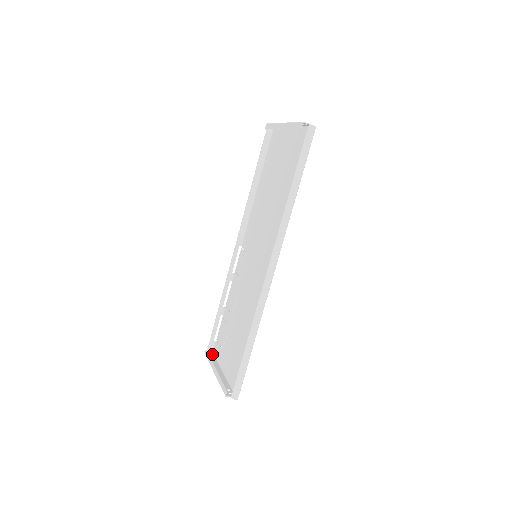
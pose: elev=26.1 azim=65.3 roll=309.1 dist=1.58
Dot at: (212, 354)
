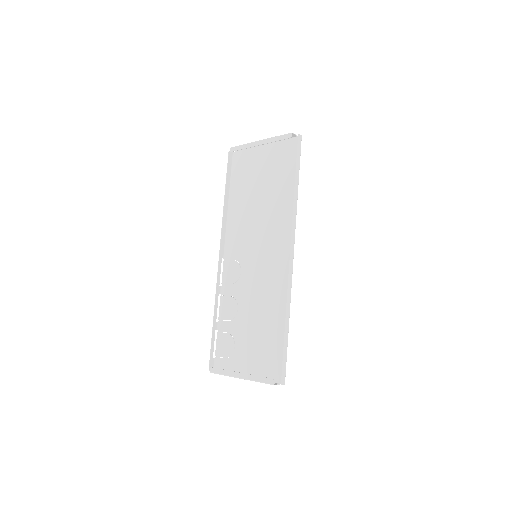
Dot at: occluded
